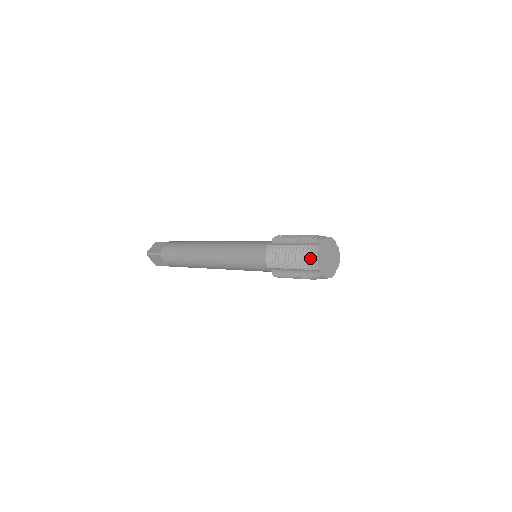
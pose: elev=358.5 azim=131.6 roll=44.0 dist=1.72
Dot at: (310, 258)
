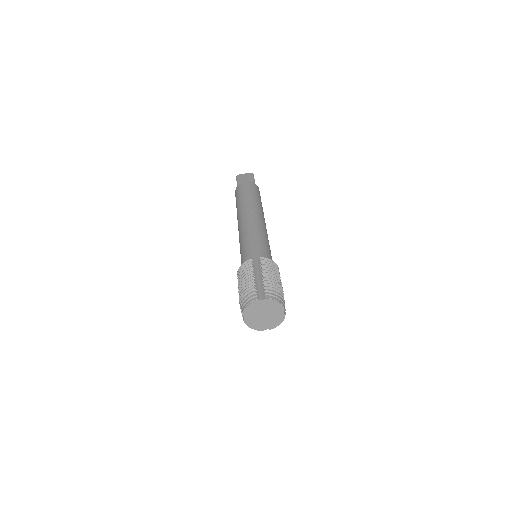
Dot at: (245, 300)
